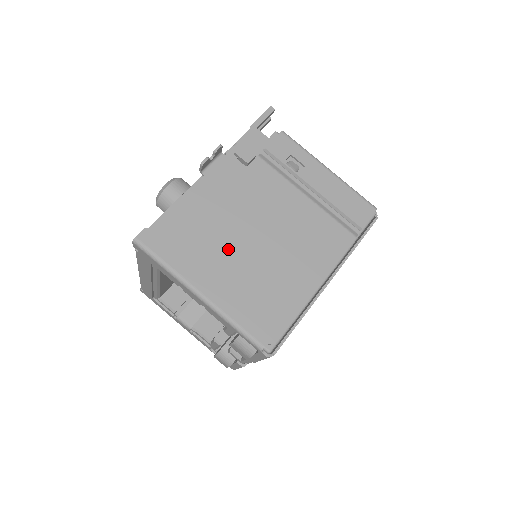
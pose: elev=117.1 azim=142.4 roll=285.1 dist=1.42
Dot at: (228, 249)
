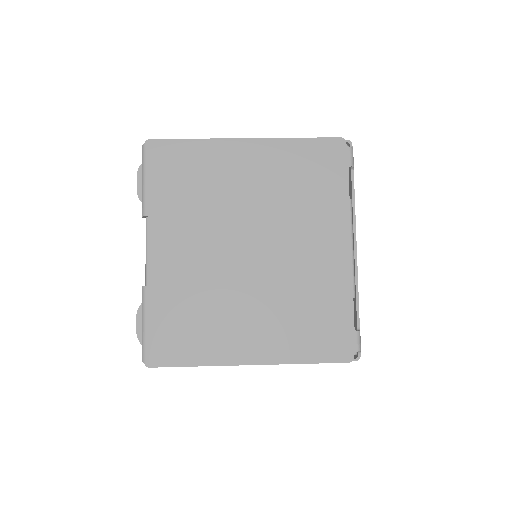
Dot at: occluded
